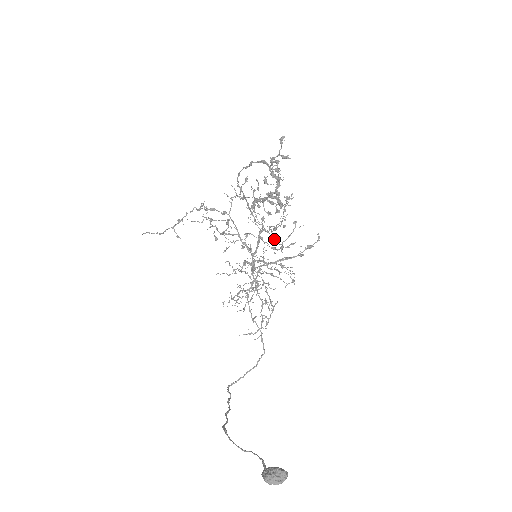
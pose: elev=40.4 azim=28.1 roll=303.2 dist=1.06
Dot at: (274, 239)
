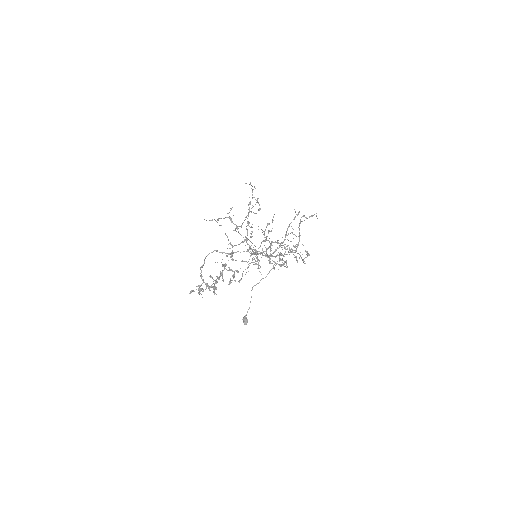
Dot at: occluded
